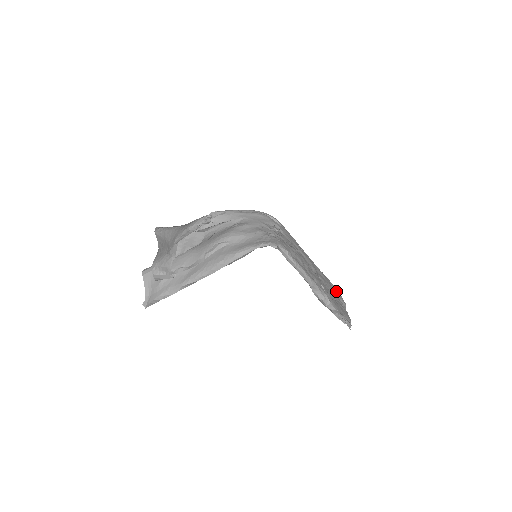
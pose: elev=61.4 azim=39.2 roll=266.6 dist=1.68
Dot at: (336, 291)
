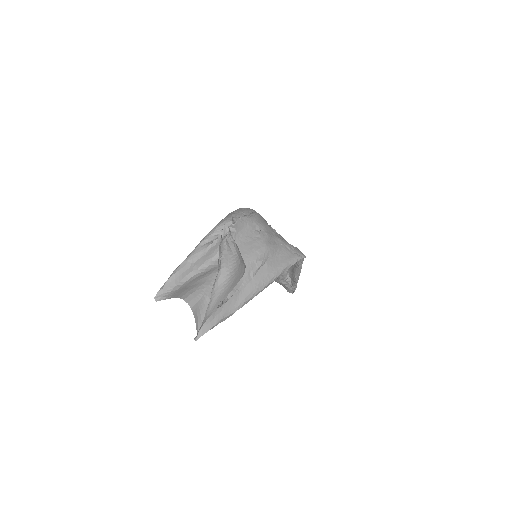
Dot at: occluded
